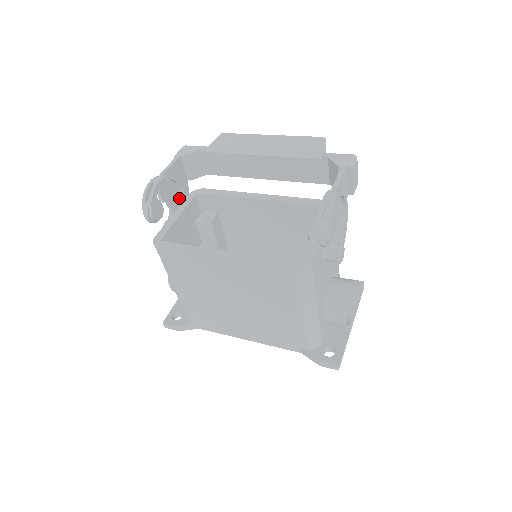
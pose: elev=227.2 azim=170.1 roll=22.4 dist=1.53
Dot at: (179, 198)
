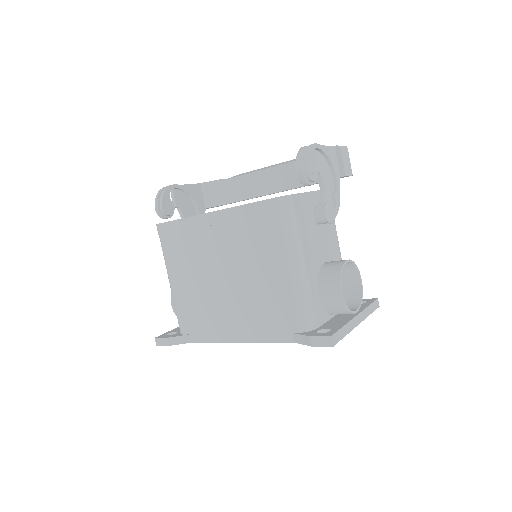
Dot at: occluded
